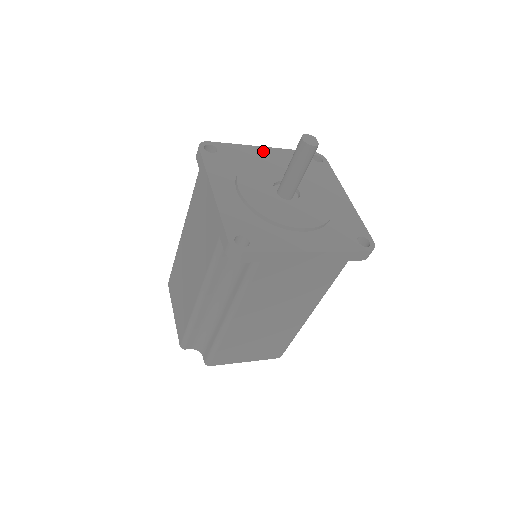
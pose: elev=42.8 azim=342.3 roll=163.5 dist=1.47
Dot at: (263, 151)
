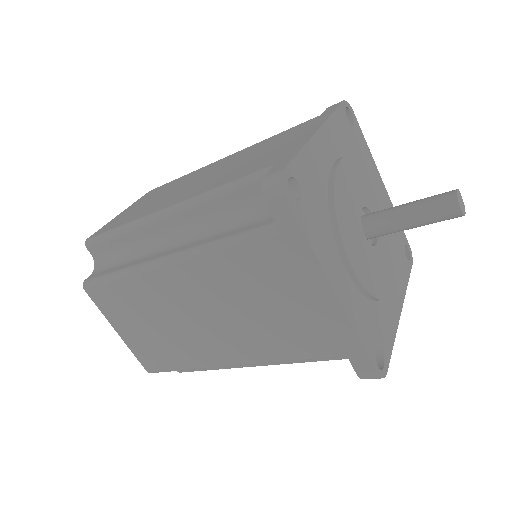
Dot at: (323, 142)
